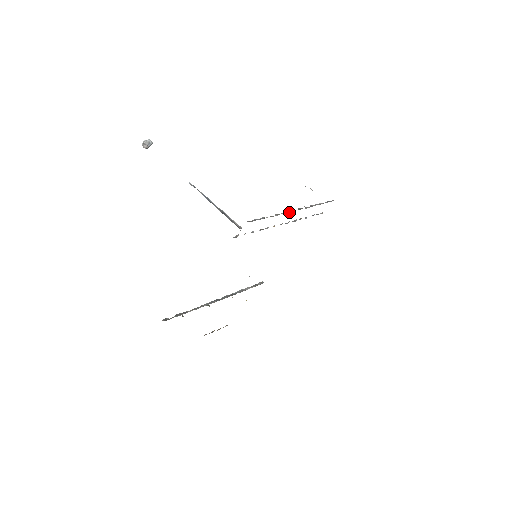
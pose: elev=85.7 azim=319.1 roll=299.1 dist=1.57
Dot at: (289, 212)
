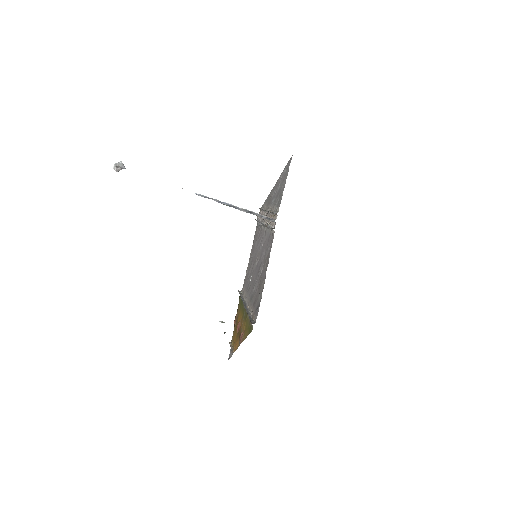
Dot at: occluded
